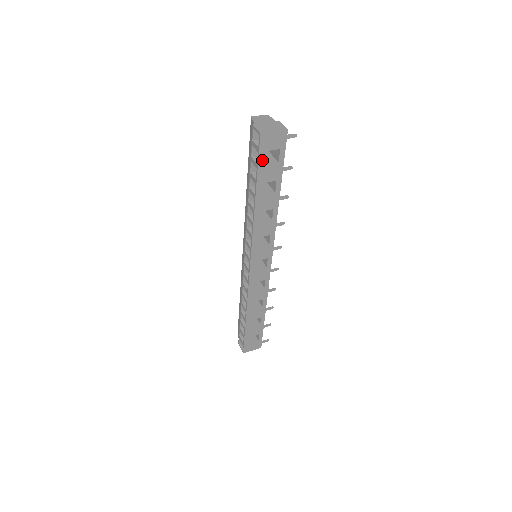
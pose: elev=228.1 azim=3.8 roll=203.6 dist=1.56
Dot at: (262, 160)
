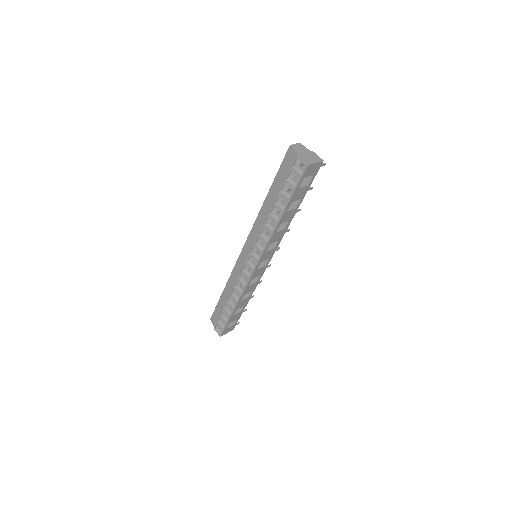
Dot at: (300, 184)
